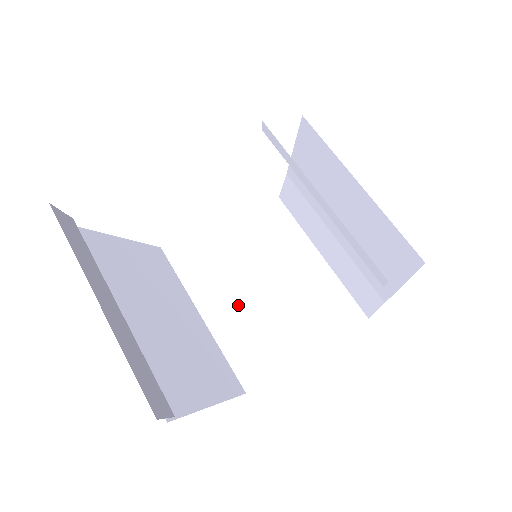
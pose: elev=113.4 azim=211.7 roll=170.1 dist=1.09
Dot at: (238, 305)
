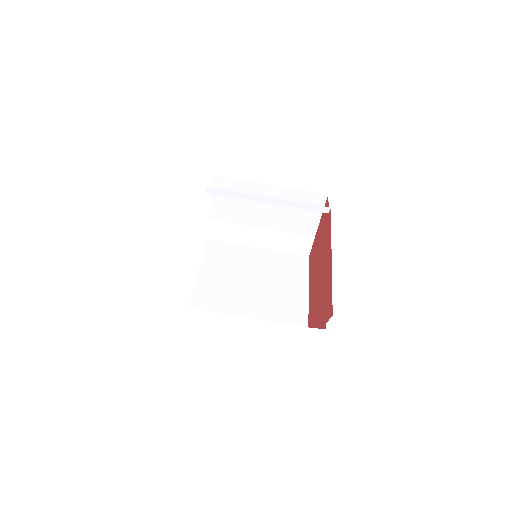
Dot at: (257, 298)
